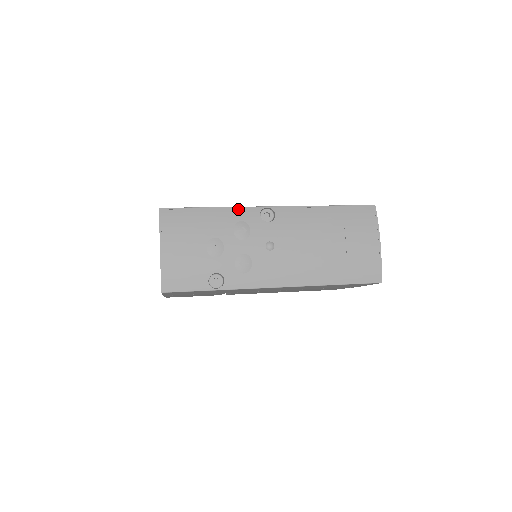
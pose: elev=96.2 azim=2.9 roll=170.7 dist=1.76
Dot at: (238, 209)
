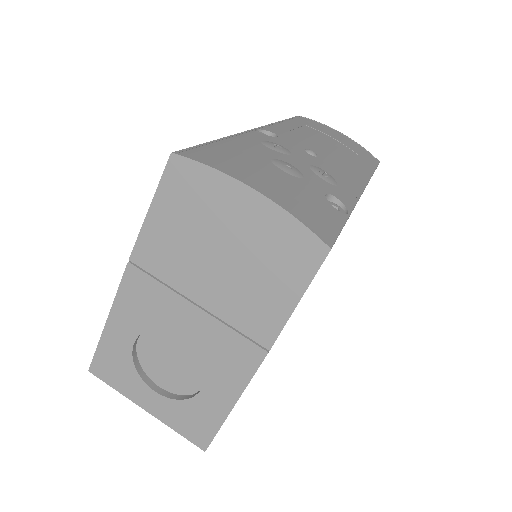
Dot at: (240, 135)
